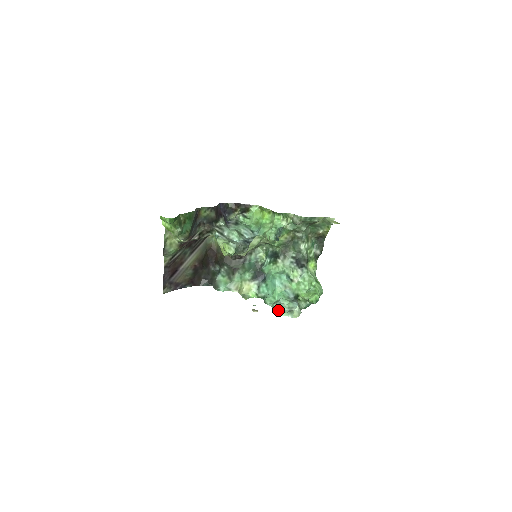
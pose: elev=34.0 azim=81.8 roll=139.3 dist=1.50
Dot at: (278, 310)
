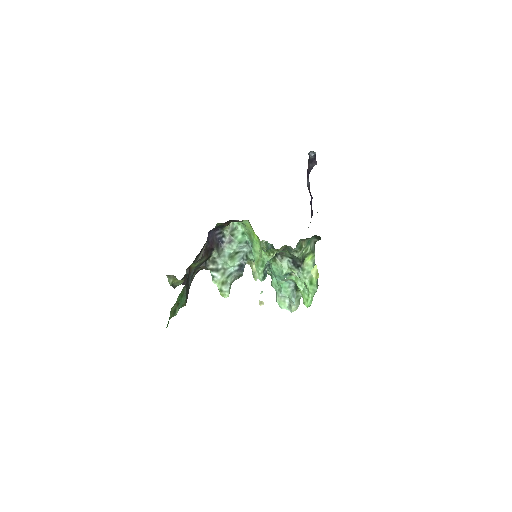
Dot at: (279, 305)
